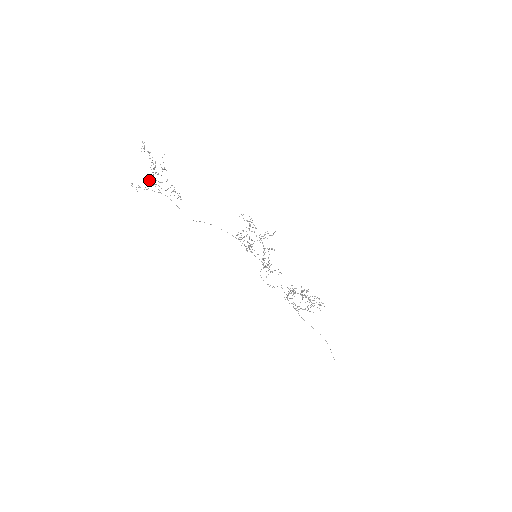
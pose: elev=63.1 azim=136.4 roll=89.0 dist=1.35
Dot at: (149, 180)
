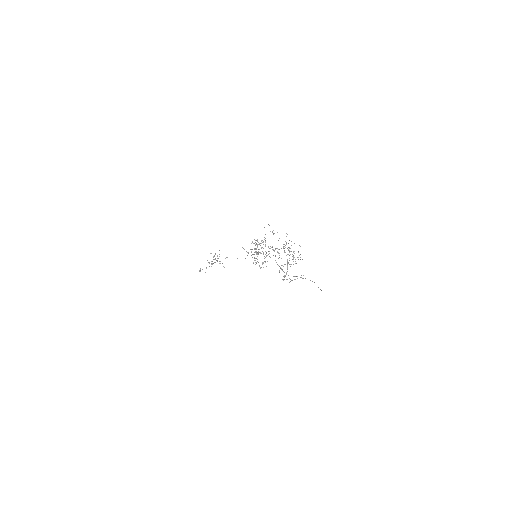
Dot at: occluded
